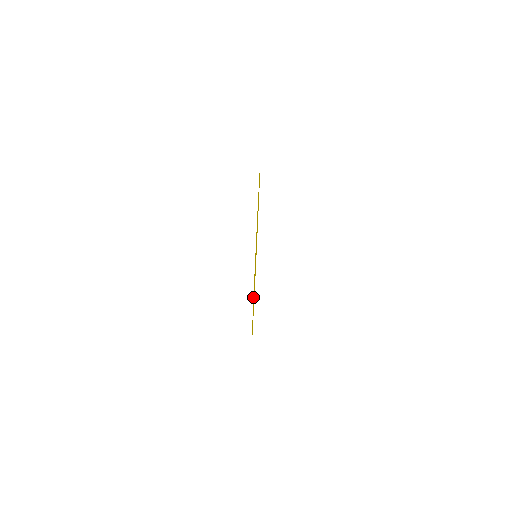
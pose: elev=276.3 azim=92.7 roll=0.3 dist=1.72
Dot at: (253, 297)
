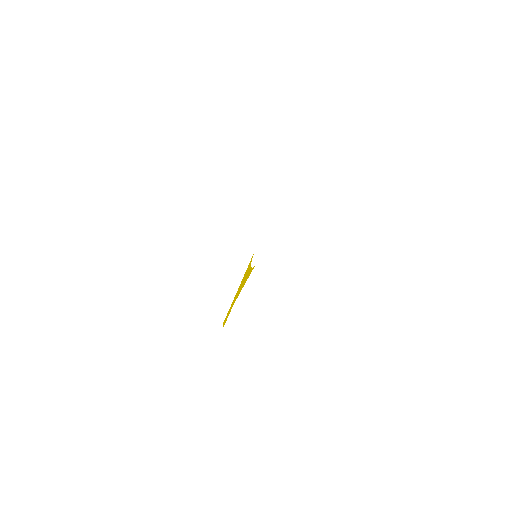
Dot at: occluded
